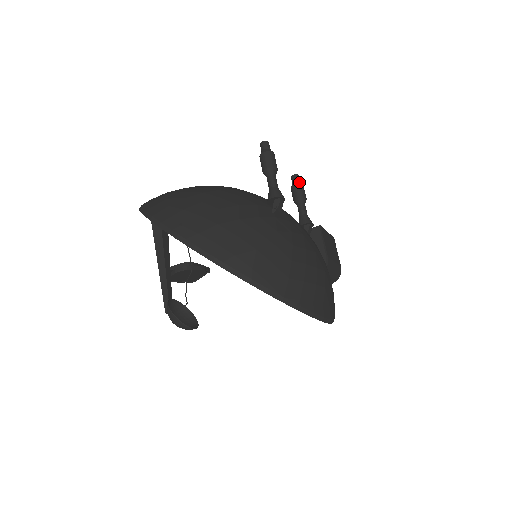
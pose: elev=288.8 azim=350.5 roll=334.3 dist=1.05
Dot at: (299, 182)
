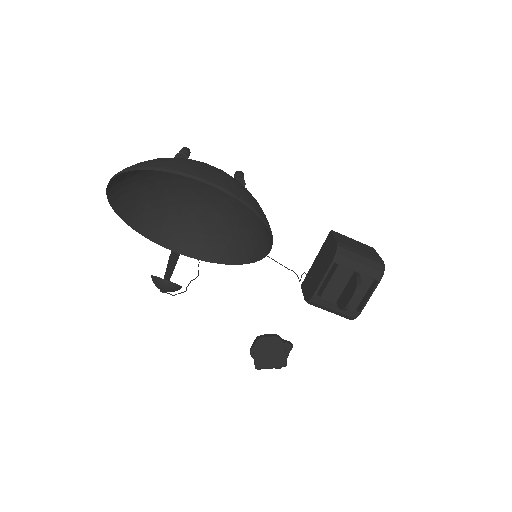
Dot at: (238, 171)
